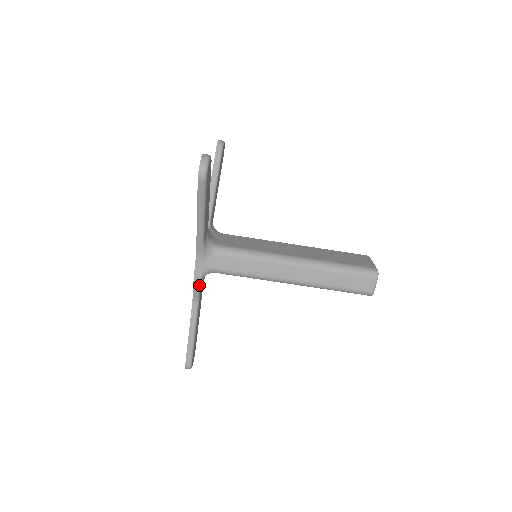
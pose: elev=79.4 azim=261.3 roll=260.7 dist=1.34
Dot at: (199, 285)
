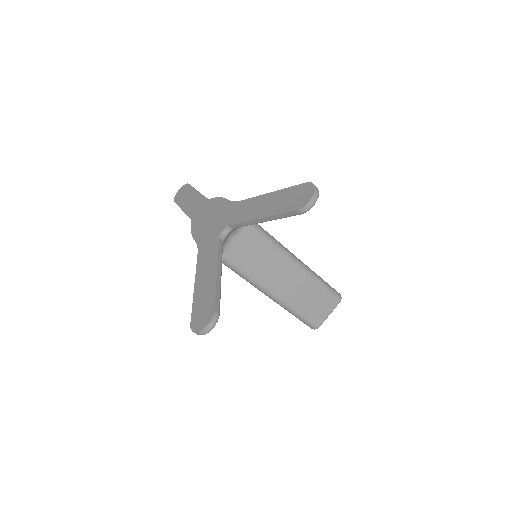
Dot at: occluded
